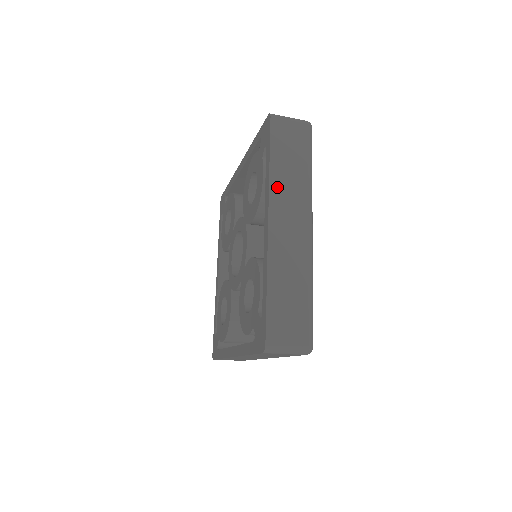
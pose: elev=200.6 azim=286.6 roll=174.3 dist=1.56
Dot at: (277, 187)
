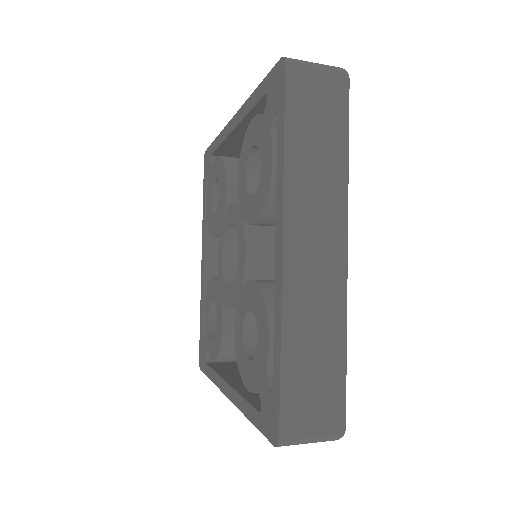
Dot at: (296, 187)
